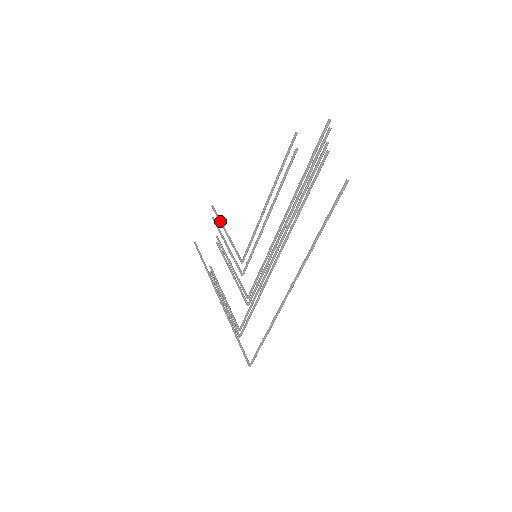
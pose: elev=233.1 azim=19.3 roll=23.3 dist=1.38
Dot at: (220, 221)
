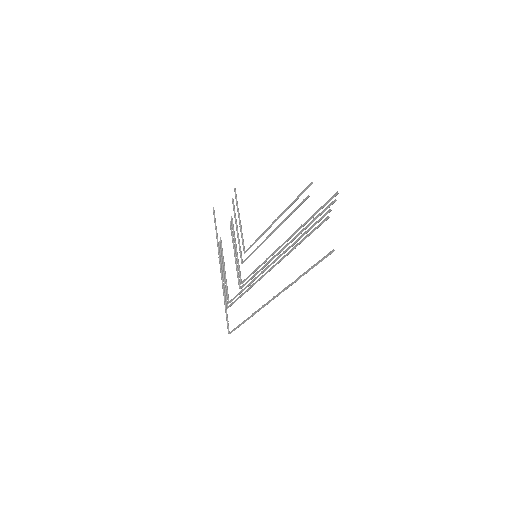
Dot at: (237, 207)
